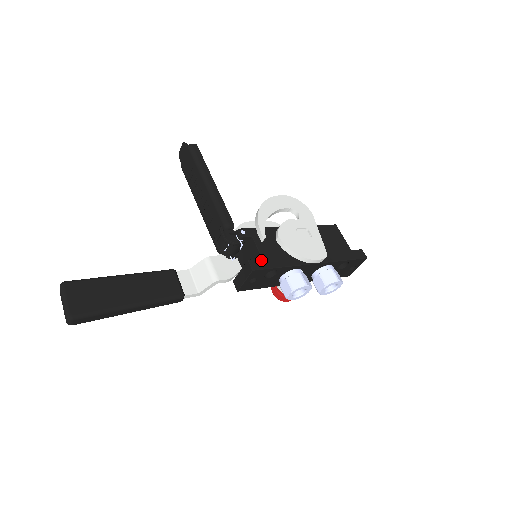
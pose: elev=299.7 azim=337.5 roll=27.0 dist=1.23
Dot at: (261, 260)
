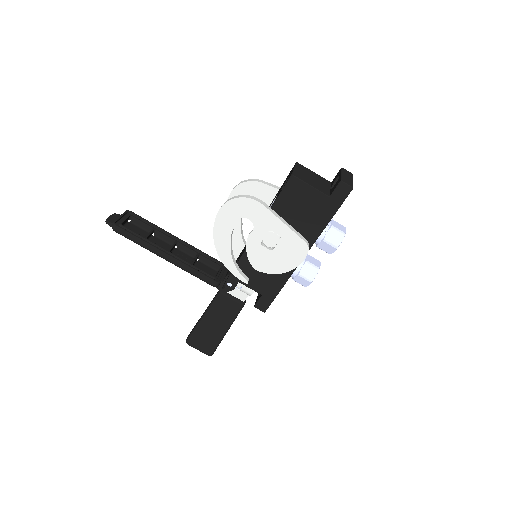
Dot at: (262, 298)
